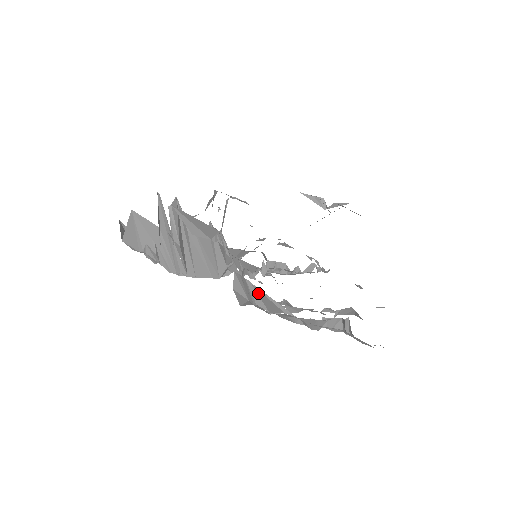
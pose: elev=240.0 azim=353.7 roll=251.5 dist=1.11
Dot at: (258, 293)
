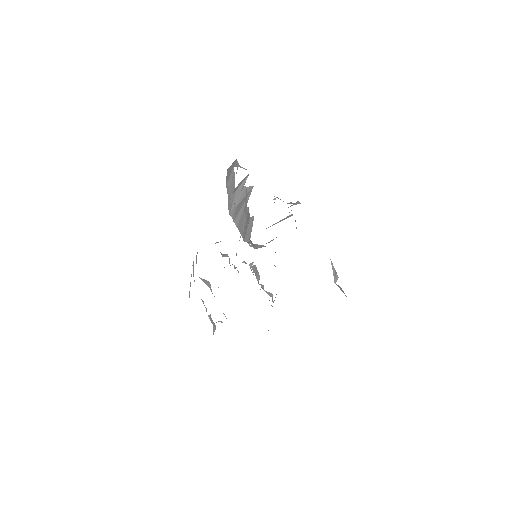
Dot at: occluded
